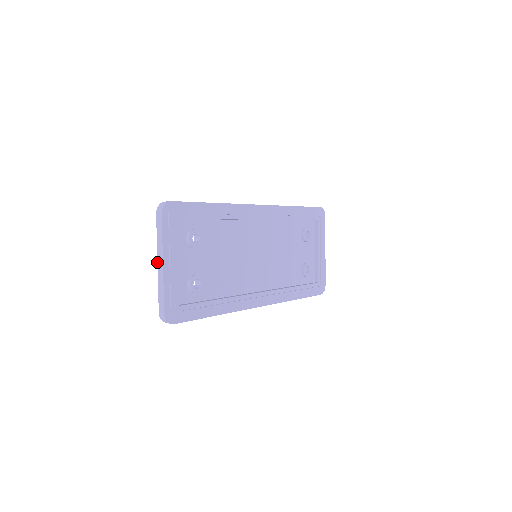
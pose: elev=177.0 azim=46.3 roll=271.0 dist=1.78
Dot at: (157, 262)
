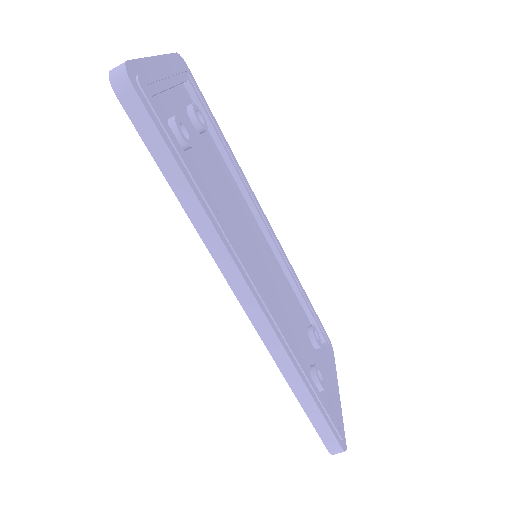
Dot at: occluded
